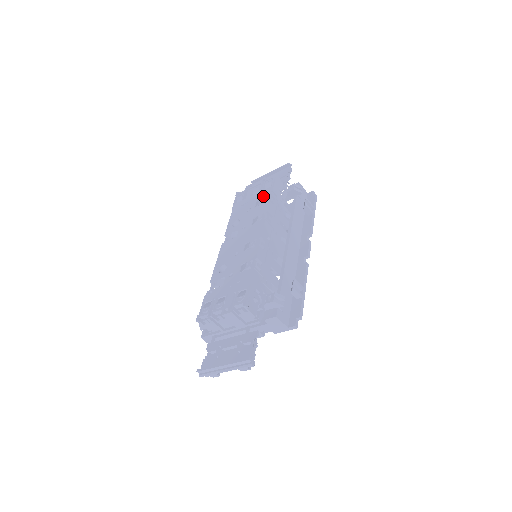
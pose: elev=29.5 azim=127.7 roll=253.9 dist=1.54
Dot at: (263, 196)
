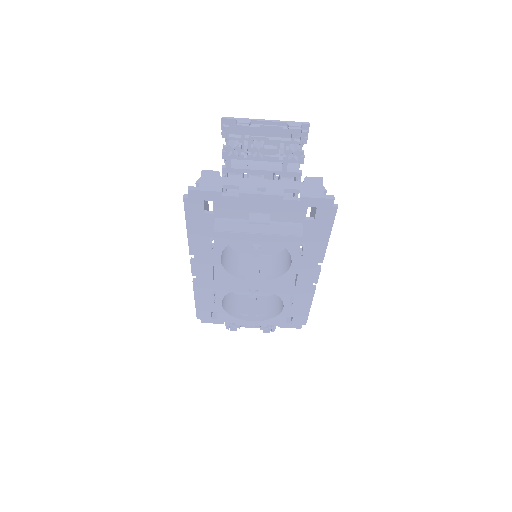
Dot at: occluded
